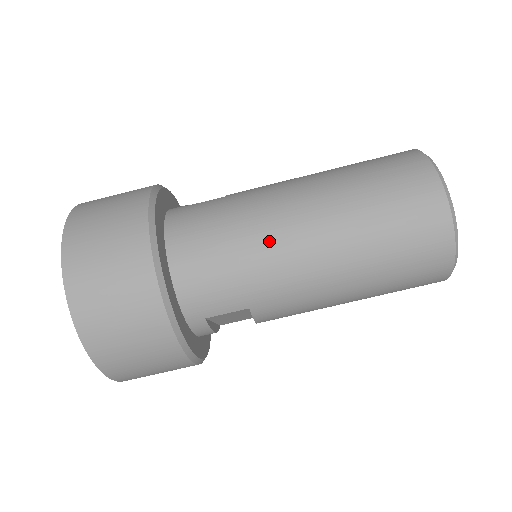
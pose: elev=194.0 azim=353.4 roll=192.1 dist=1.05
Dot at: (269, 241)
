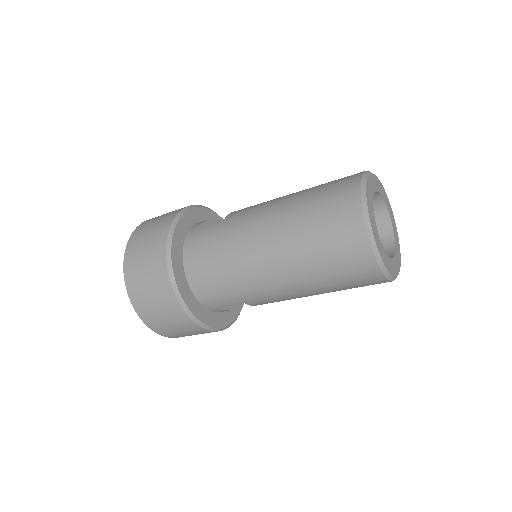
Dot at: (244, 265)
